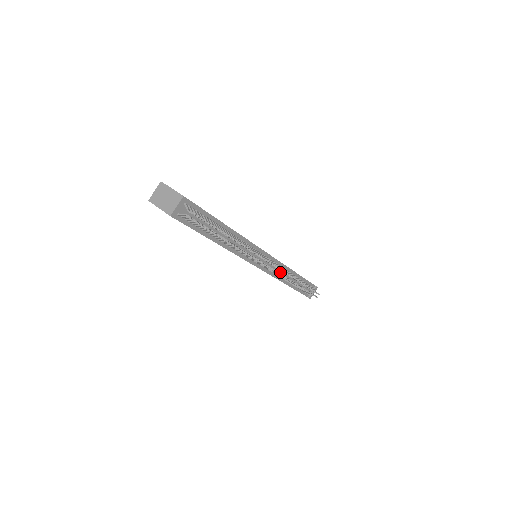
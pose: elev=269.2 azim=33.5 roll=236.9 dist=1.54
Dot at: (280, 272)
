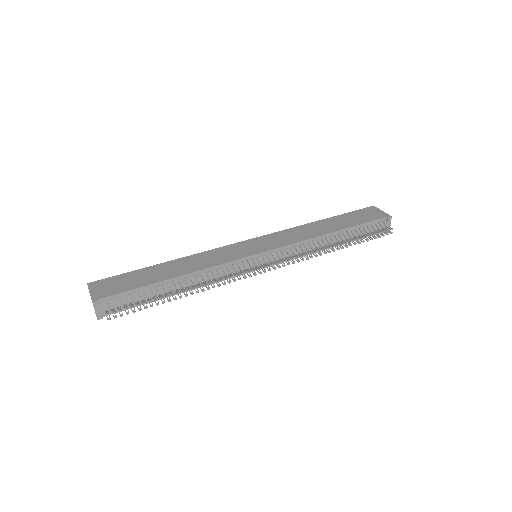
Dot at: occluded
